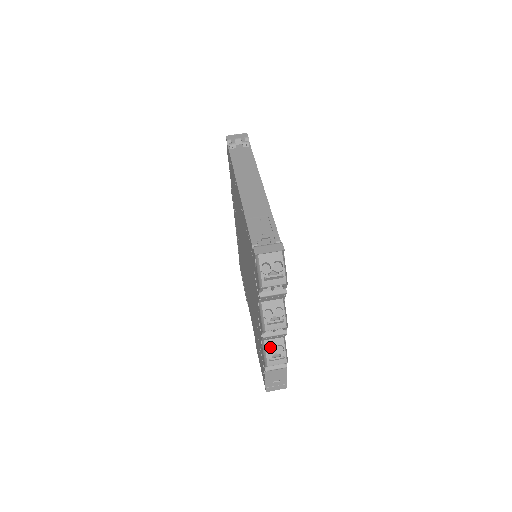
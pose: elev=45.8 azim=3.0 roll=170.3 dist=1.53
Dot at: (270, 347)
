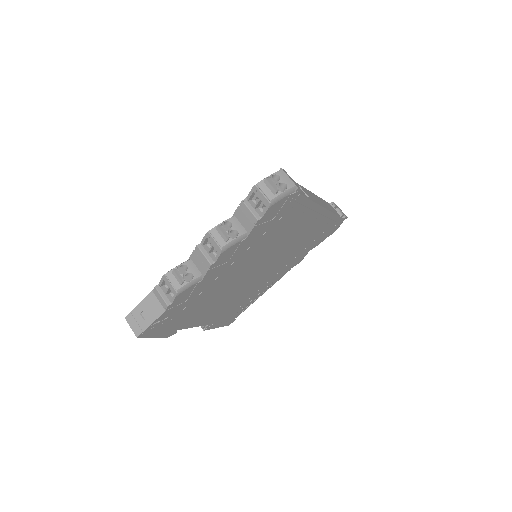
Dot at: (186, 270)
